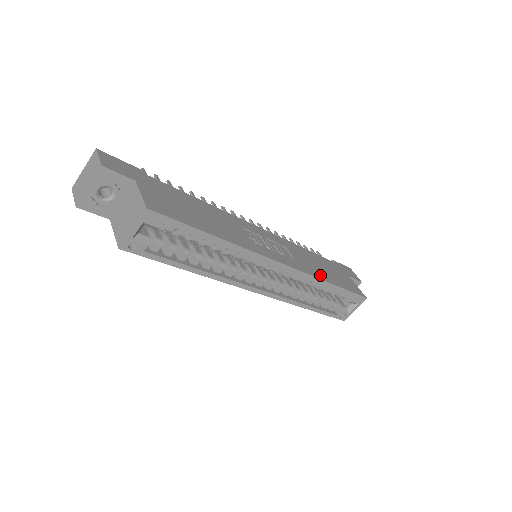
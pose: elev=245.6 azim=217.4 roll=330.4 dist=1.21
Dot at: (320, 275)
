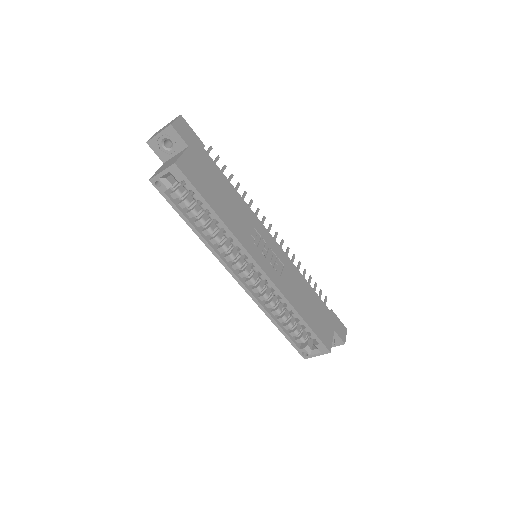
Dot at: (295, 303)
